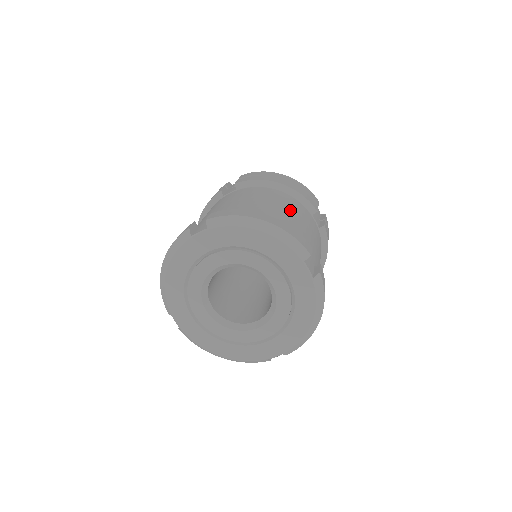
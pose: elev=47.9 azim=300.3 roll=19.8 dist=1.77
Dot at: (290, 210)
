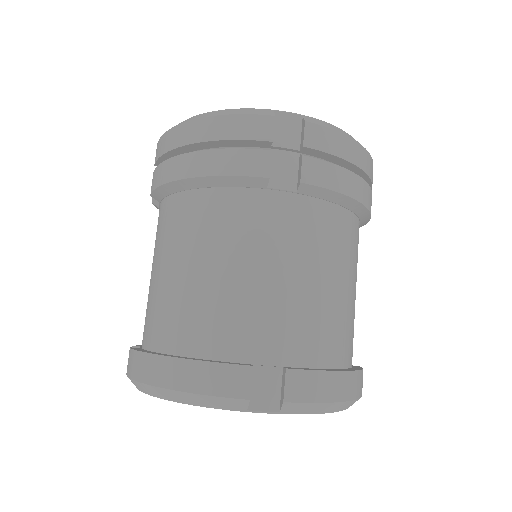
Dot at: occluded
